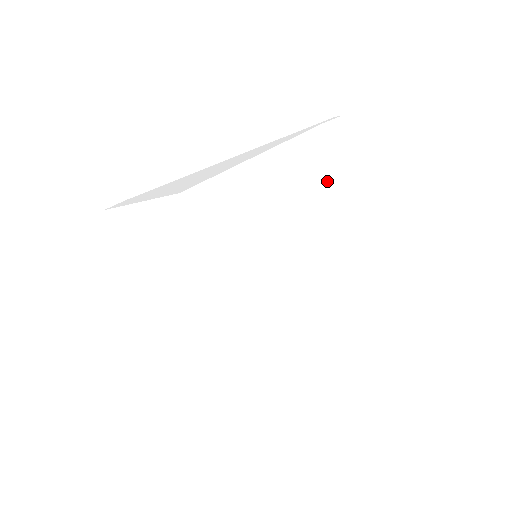
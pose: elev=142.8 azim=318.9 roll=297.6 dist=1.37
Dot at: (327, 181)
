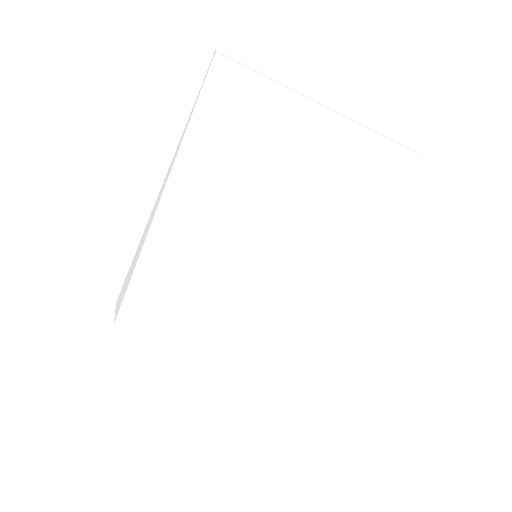
Dot at: (260, 136)
